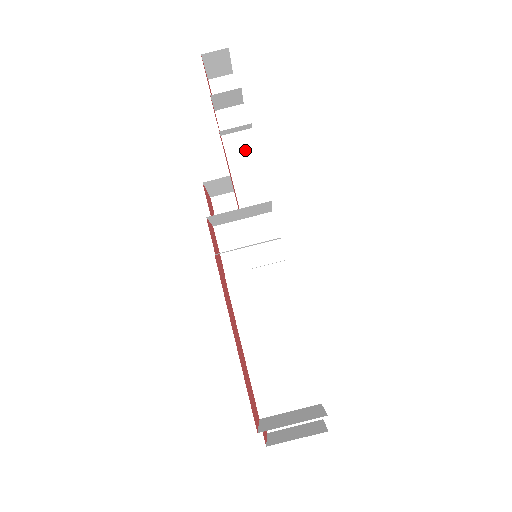
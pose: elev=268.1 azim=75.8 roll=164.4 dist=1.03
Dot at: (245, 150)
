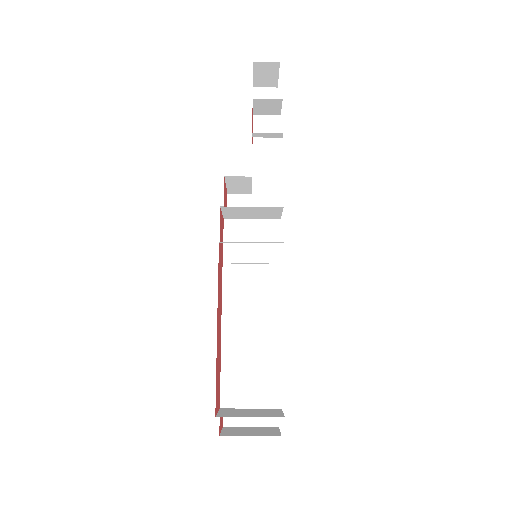
Dot at: (271, 157)
